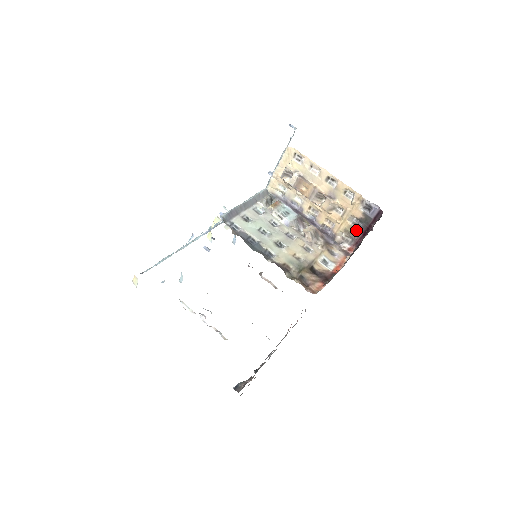
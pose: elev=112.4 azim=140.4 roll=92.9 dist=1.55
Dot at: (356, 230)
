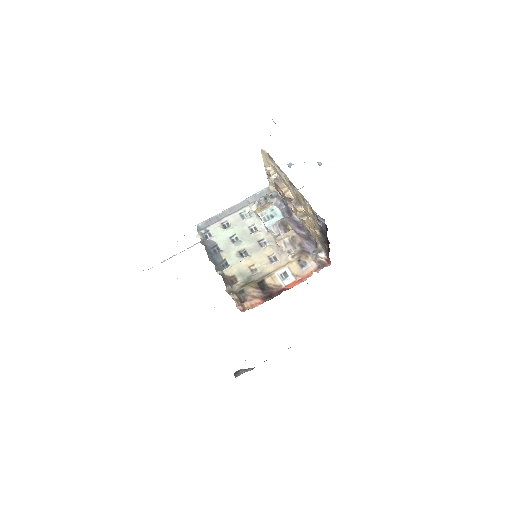
Dot at: (323, 241)
